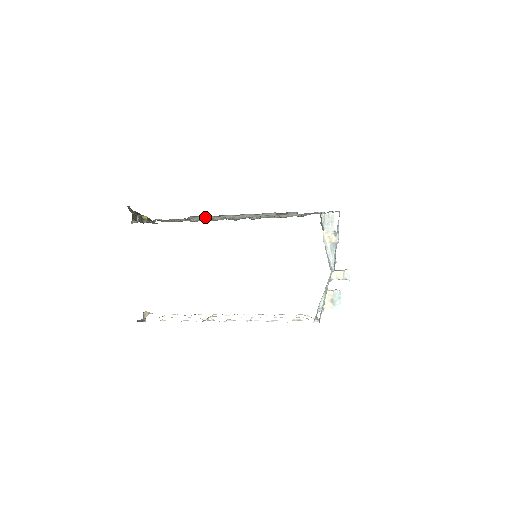
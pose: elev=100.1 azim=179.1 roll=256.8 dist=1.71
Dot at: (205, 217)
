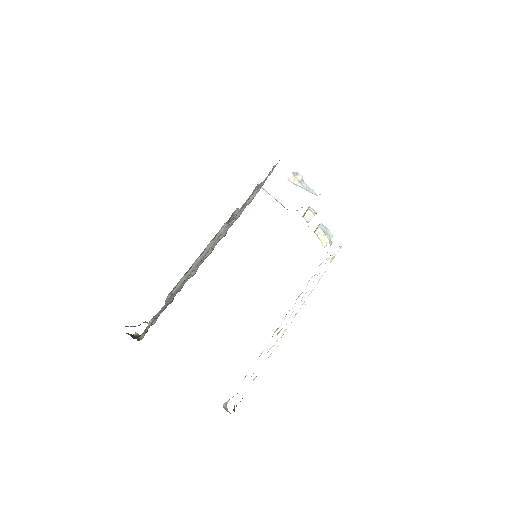
Dot at: (180, 282)
